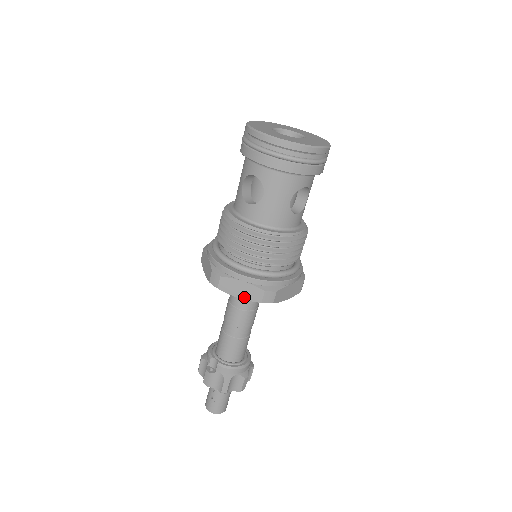
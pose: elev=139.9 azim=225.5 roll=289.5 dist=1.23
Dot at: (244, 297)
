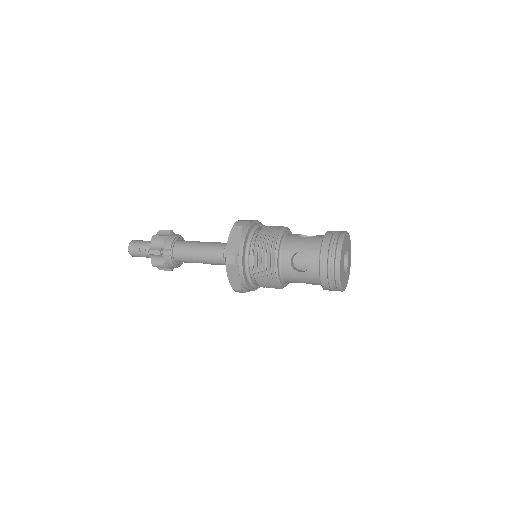
Dot at: (230, 280)
